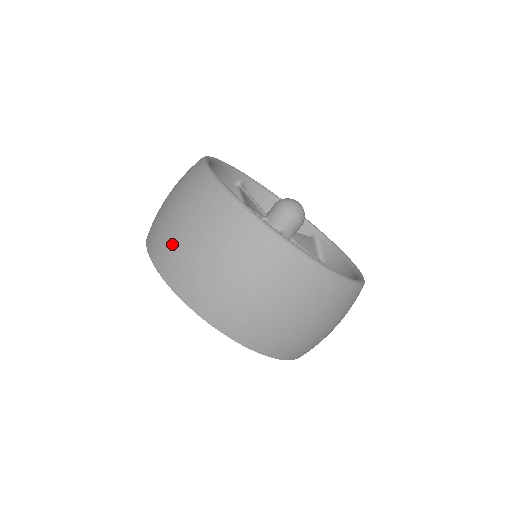
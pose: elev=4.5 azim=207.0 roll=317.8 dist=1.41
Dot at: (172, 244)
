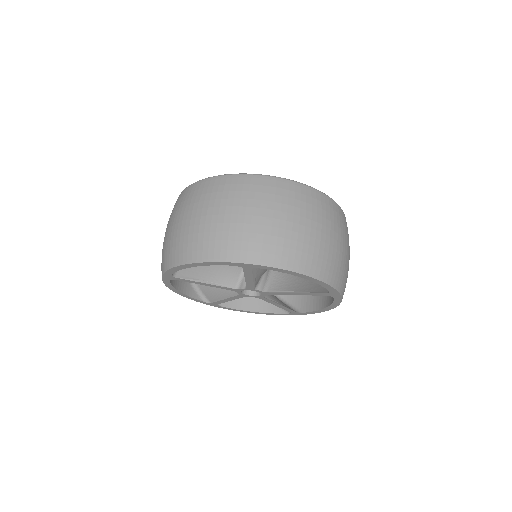
Dot at: (196, 232)
